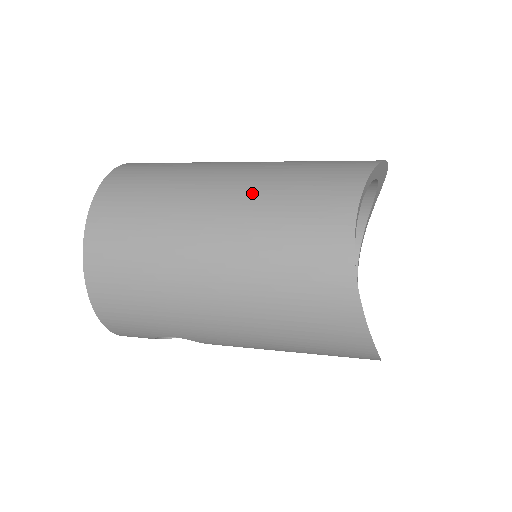
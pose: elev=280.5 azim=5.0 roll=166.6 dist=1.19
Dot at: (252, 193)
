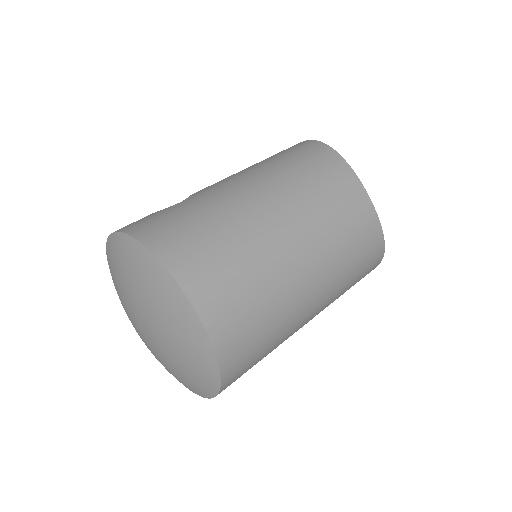
Dot at: (296, 200)
